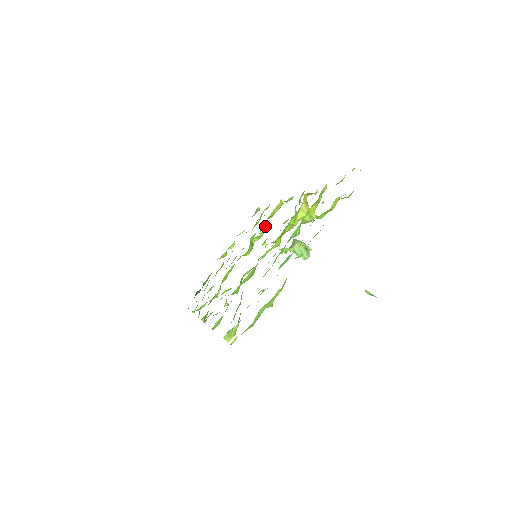
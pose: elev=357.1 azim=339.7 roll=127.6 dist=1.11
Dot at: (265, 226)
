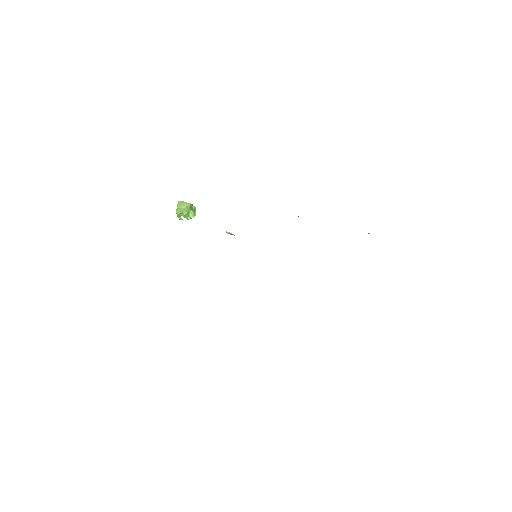
Dot at: occluded
